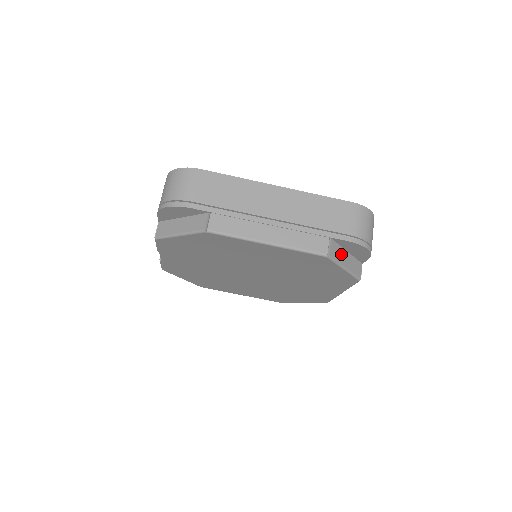
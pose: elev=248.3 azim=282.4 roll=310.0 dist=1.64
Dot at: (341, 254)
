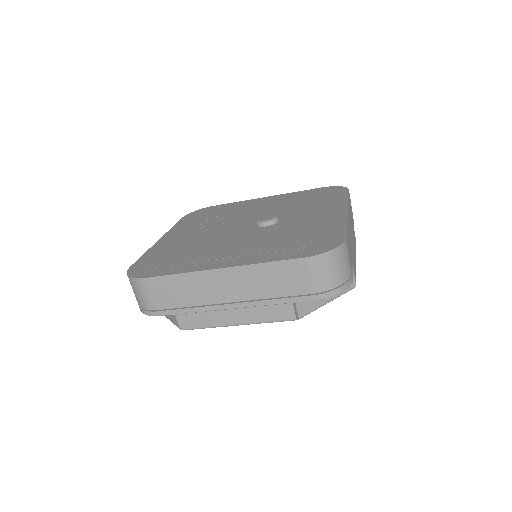
Dot at: occluded
